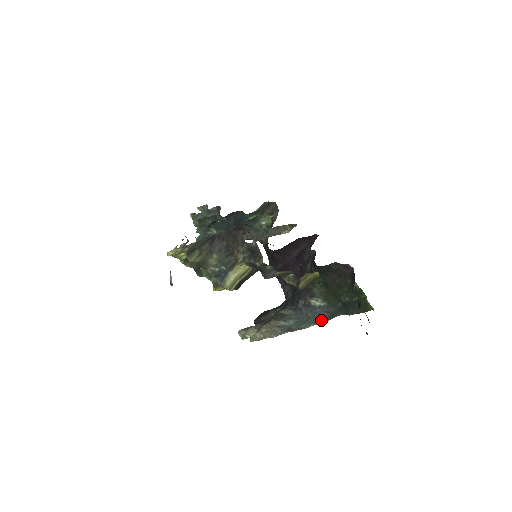
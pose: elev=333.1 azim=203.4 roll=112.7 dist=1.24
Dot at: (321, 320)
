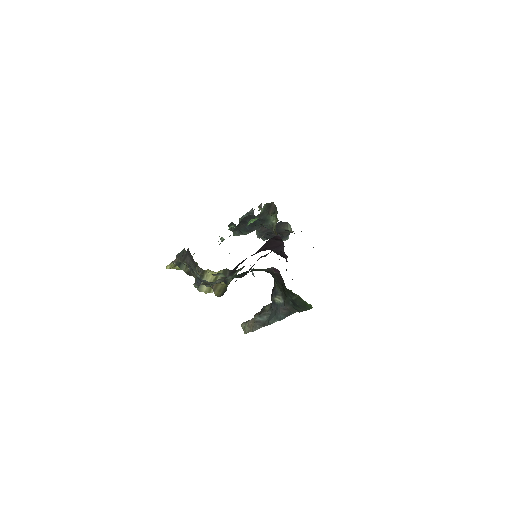
Dot at: (281, 317)
